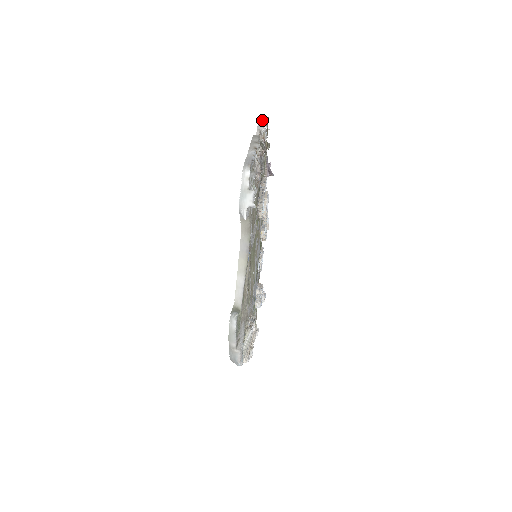
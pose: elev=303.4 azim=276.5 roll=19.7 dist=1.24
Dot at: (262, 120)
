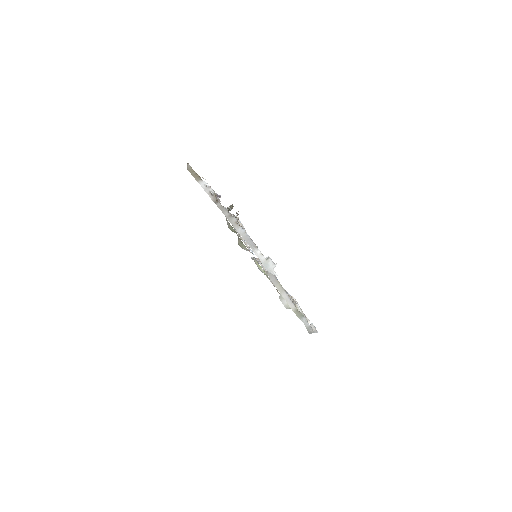
Dot at: (192, 174)
